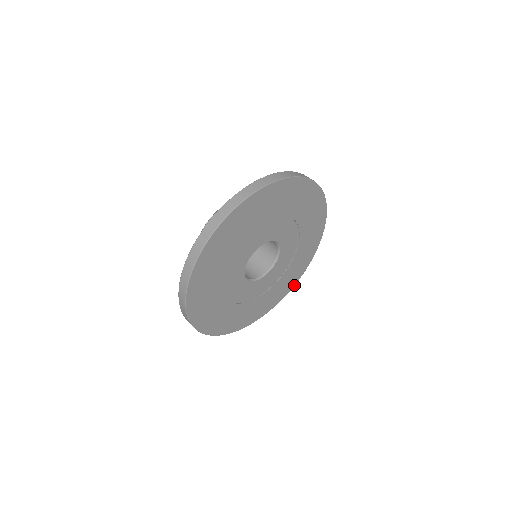
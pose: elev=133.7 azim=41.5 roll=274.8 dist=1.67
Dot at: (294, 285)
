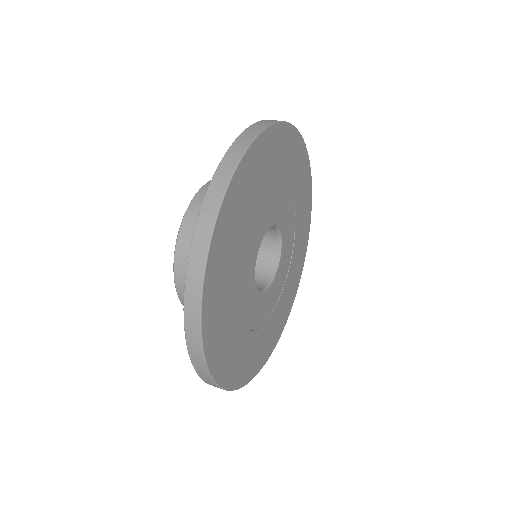
Dot at: (299, 281)
